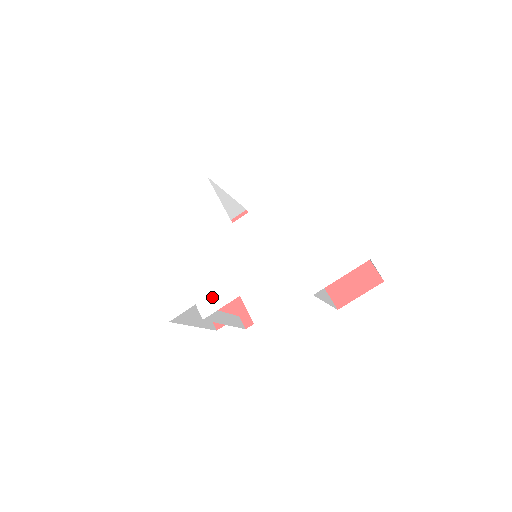
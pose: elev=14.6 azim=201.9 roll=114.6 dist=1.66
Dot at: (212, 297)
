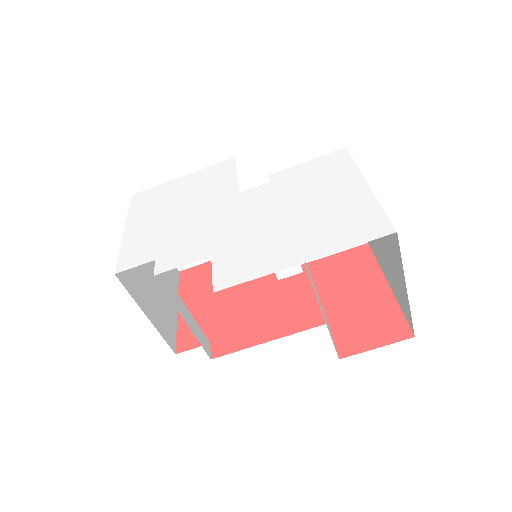
Dot at: (178, 254)
